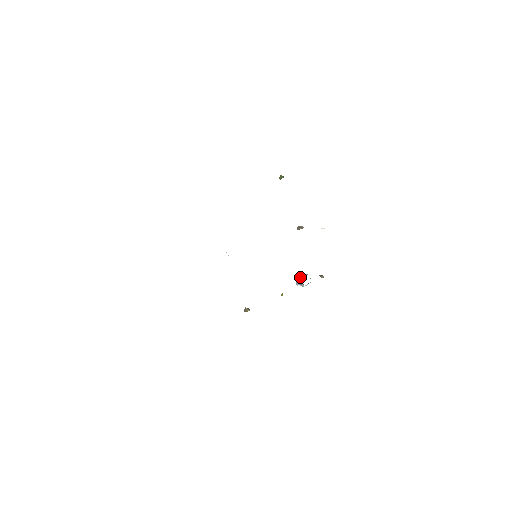
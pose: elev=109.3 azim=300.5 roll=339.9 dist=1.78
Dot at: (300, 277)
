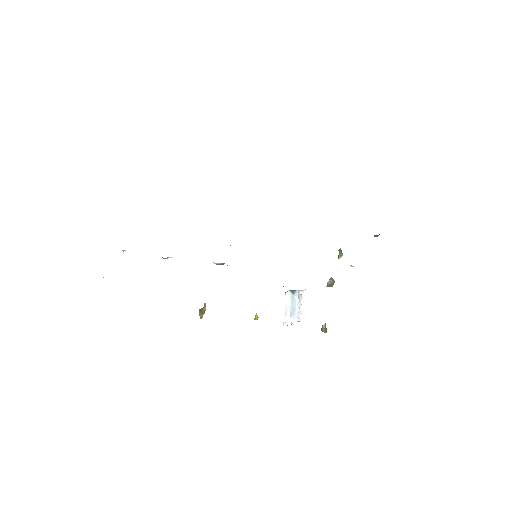
Dot at: occluded
